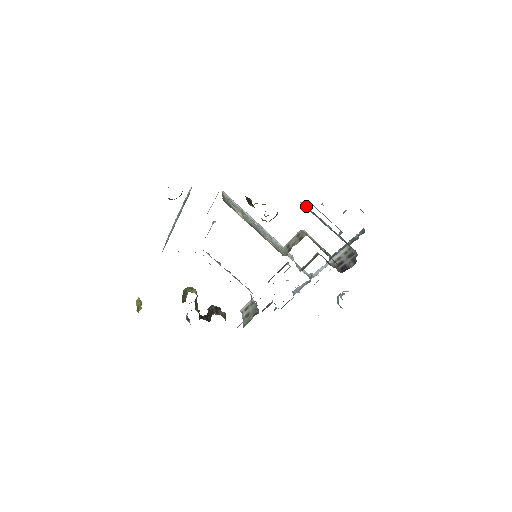
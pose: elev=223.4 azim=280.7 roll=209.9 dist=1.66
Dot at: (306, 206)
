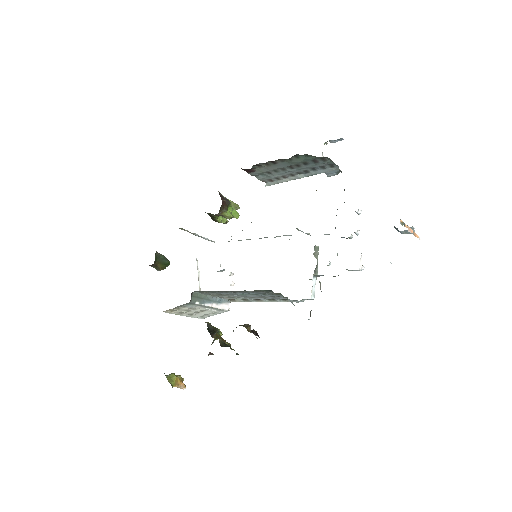
Dot at: (257, 177)
